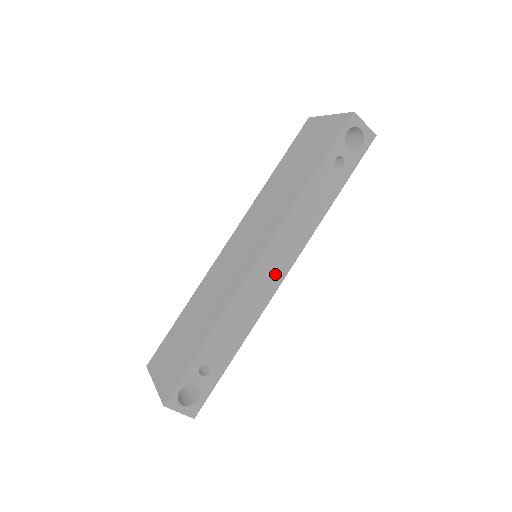
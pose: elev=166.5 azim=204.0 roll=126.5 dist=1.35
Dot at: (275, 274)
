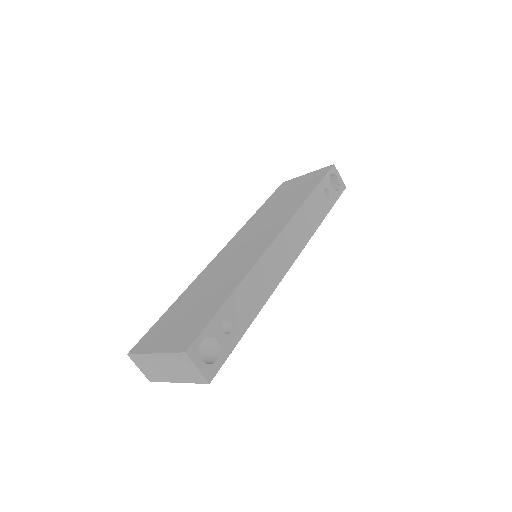
Dot at: (286, 258)
